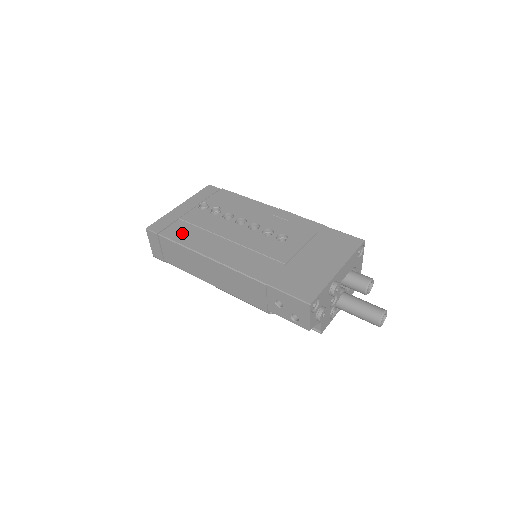
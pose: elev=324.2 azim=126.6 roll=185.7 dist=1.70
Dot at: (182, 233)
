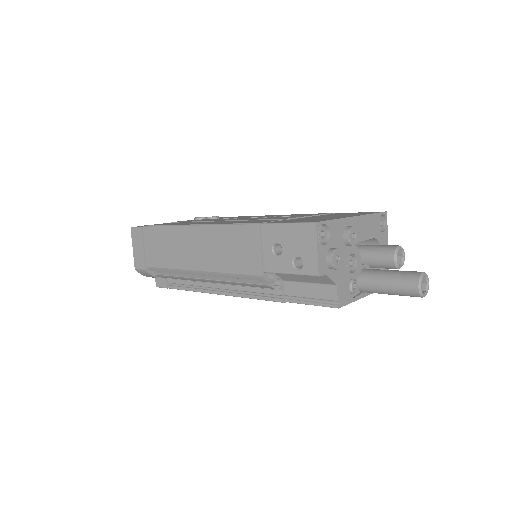
Dot at: occluded
